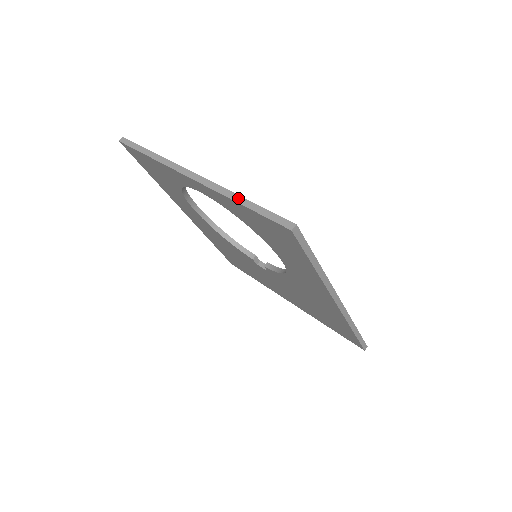
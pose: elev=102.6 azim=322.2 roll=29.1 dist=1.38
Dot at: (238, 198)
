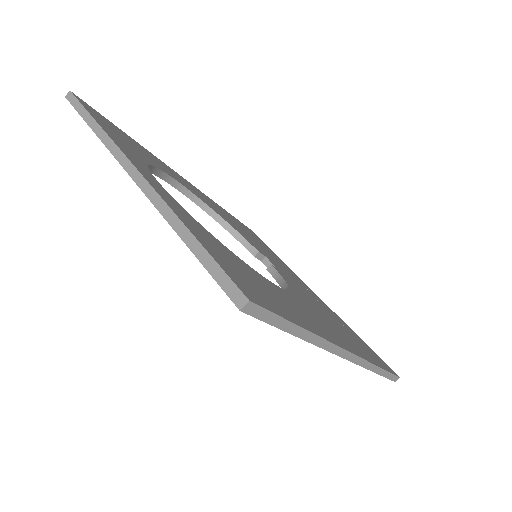
Dot at: (180, 227)
